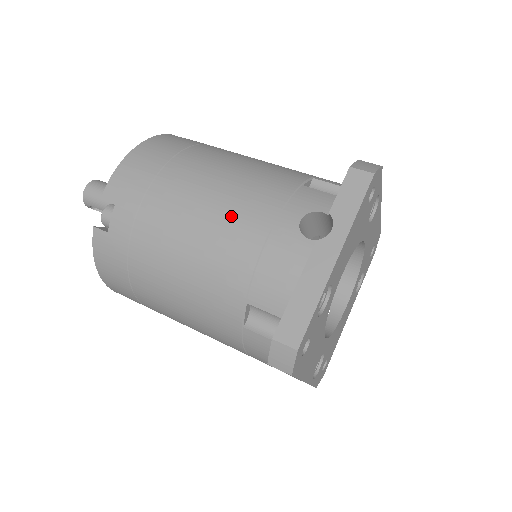
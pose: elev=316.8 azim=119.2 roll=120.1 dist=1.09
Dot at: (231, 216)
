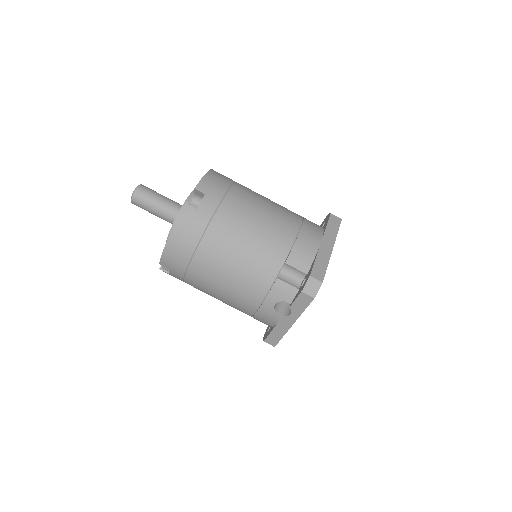
Dot at: (238, 295)
